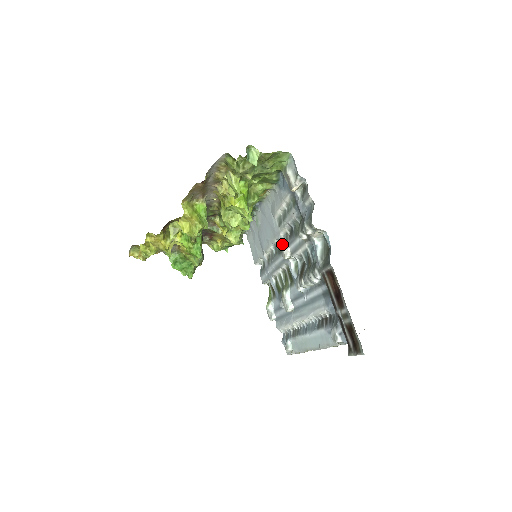
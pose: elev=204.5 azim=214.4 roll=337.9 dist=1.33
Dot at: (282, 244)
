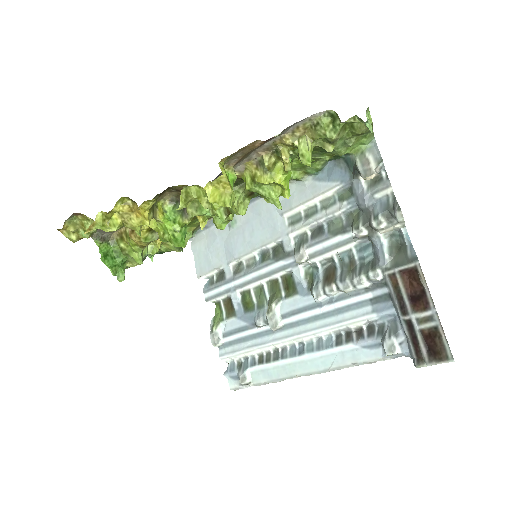
Dot at: (291, 246)
